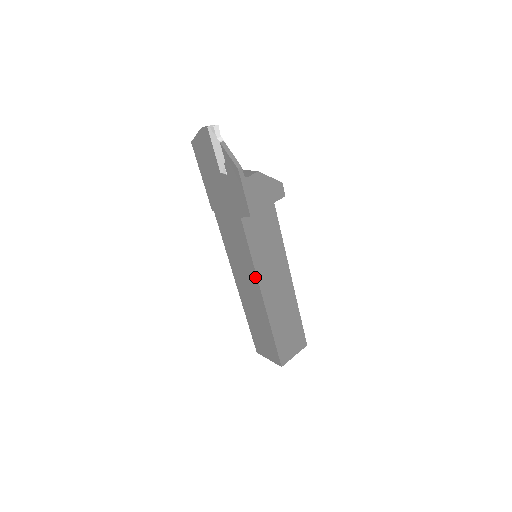
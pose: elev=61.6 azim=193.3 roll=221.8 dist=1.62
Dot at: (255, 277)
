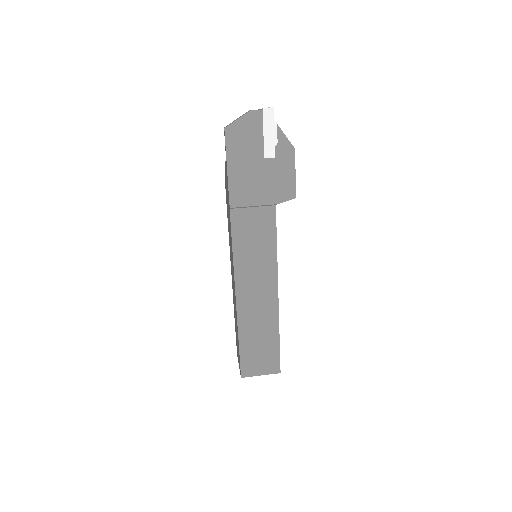
Dot at: (275, 271)
